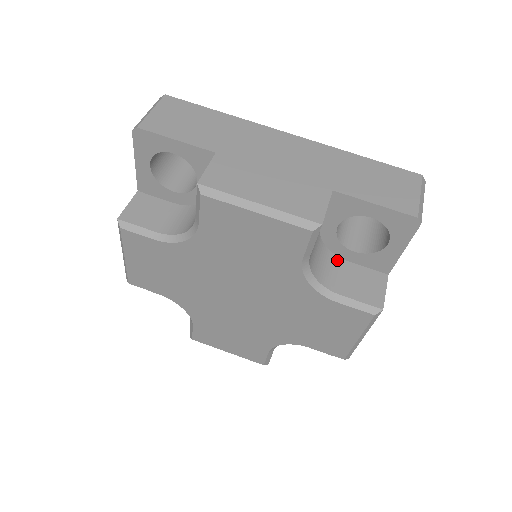
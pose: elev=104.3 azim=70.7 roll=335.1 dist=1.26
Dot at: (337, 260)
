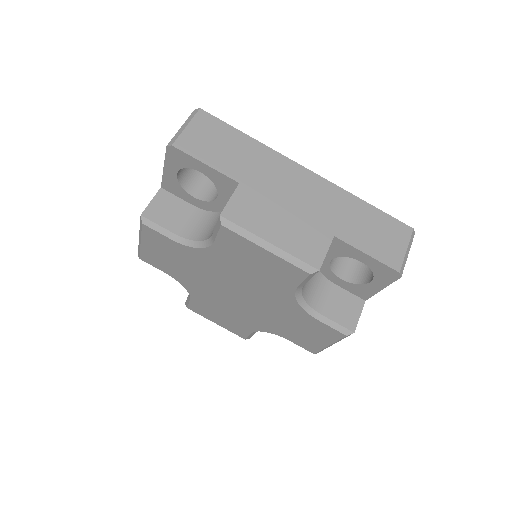
Dot at: (325, 282)
